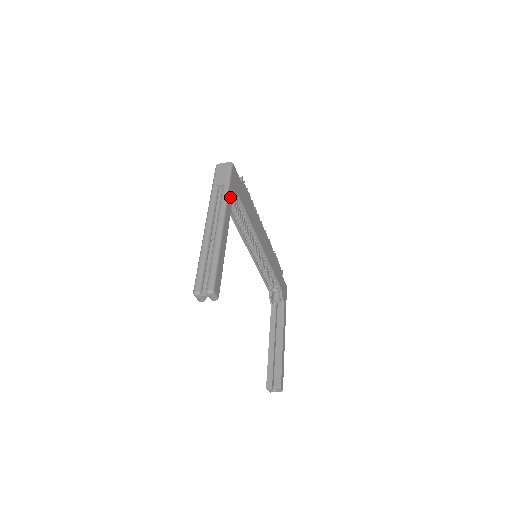
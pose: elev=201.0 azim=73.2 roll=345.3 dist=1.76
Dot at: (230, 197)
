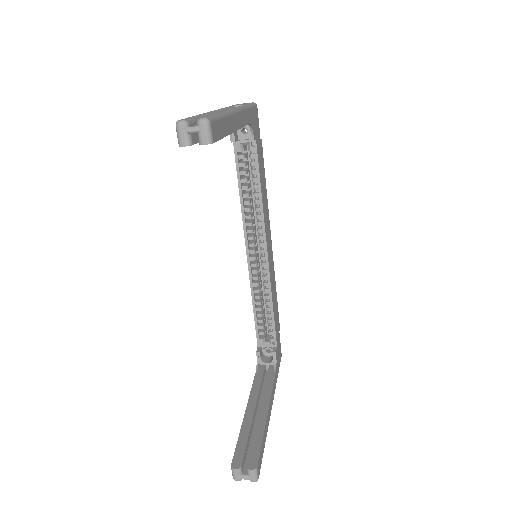
Dot at: (248, 115)
